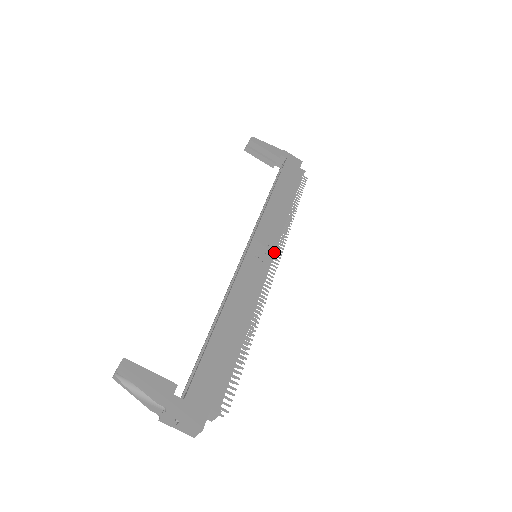
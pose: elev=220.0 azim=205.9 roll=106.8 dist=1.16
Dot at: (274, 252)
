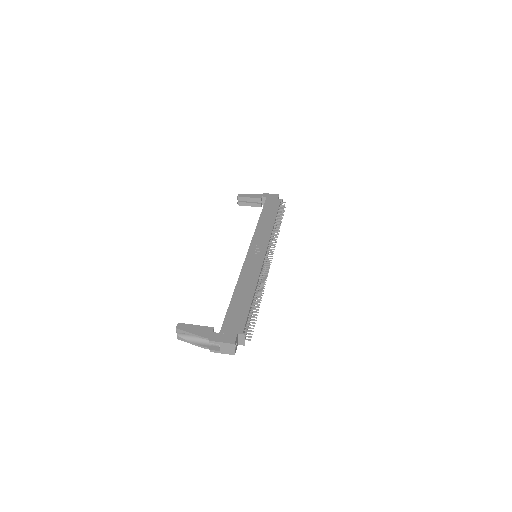
Dot at: (266, 249)
